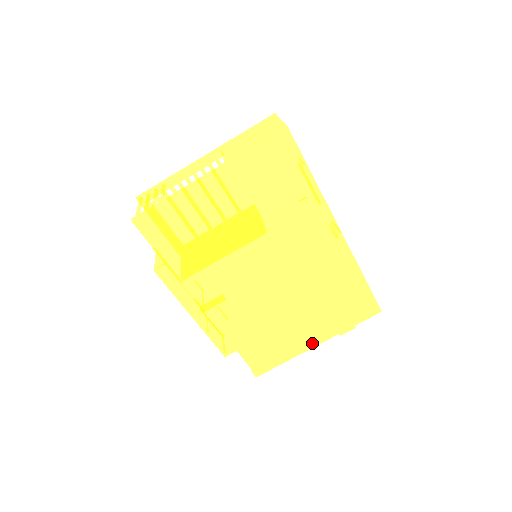
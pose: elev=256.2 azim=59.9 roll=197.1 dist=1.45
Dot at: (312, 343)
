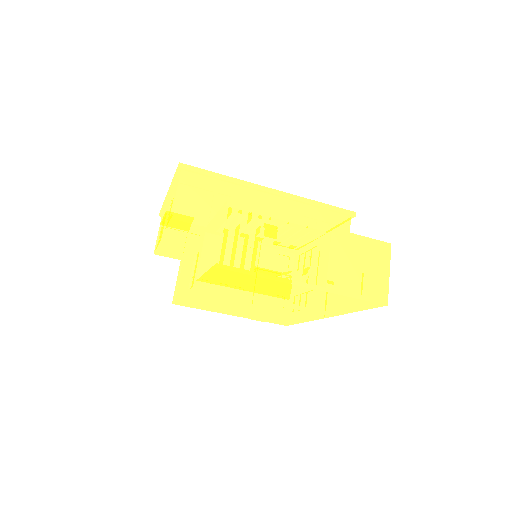
Dot at: (230, 314)
